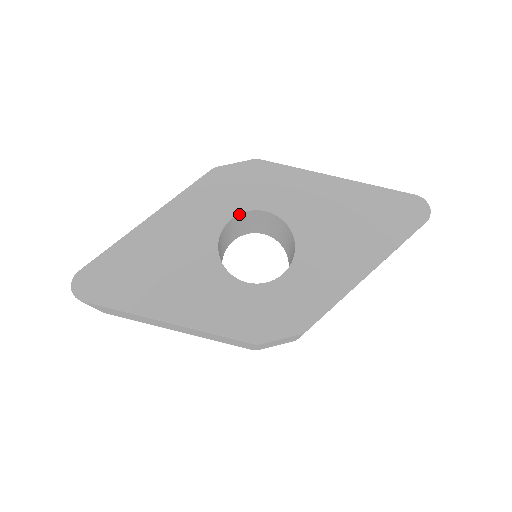
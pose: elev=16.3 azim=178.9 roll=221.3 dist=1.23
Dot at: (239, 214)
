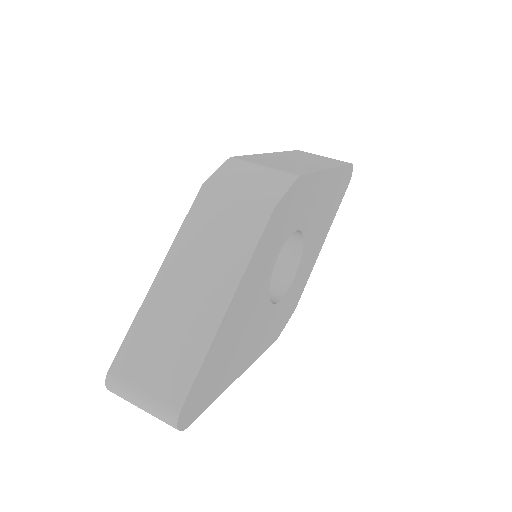
Dot at: (282, 245)
